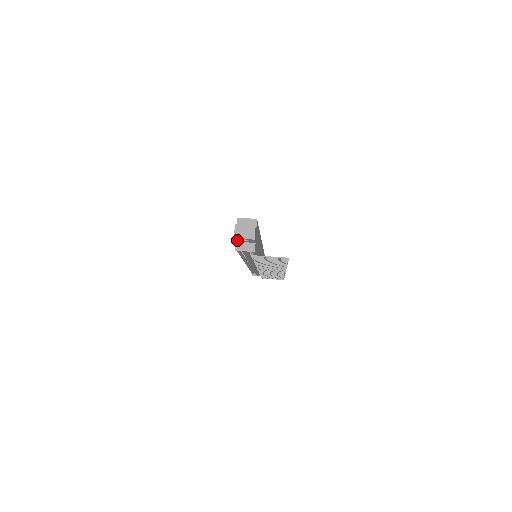
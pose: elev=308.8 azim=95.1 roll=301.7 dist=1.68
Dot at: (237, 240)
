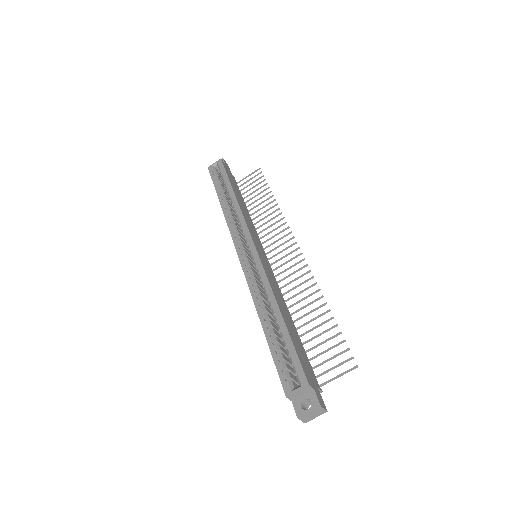
Dot at: occluded
